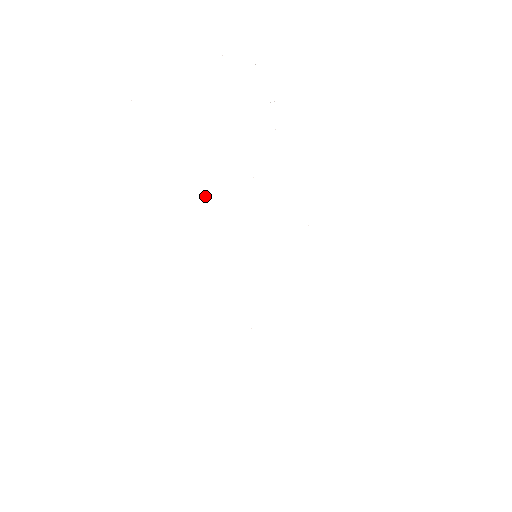
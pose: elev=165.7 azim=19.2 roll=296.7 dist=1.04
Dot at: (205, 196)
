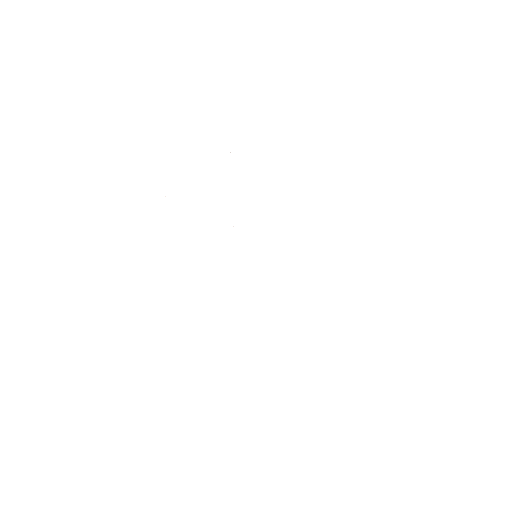
Dot at: occluded
